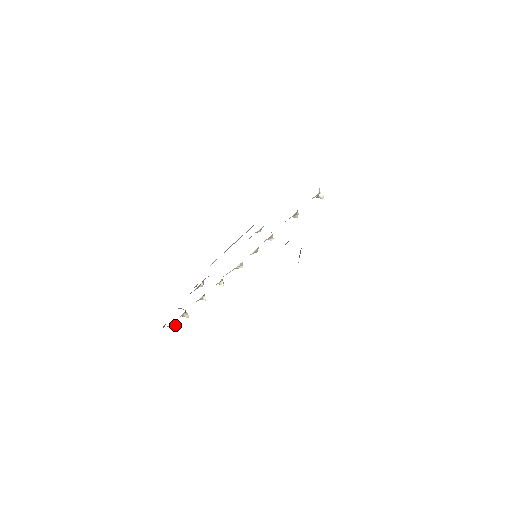
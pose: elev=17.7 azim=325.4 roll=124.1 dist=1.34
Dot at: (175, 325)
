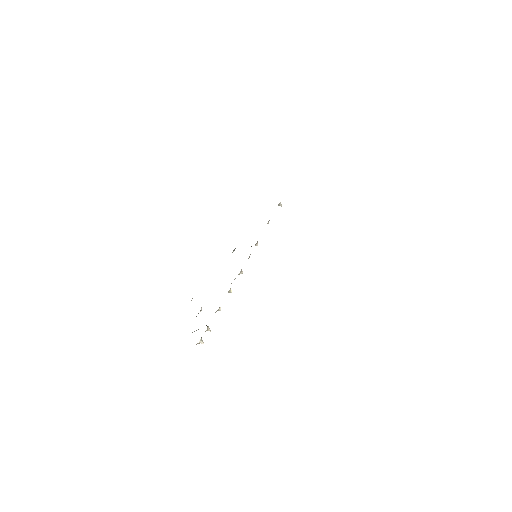
Dot at: (202, 341)
